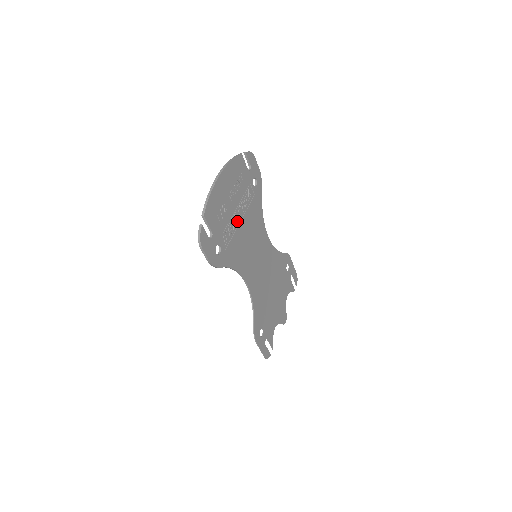
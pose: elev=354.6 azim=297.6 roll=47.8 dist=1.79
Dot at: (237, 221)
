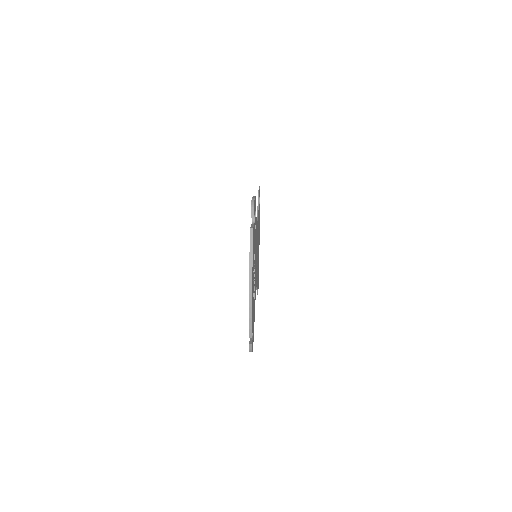
Dot at: (254, 276)
